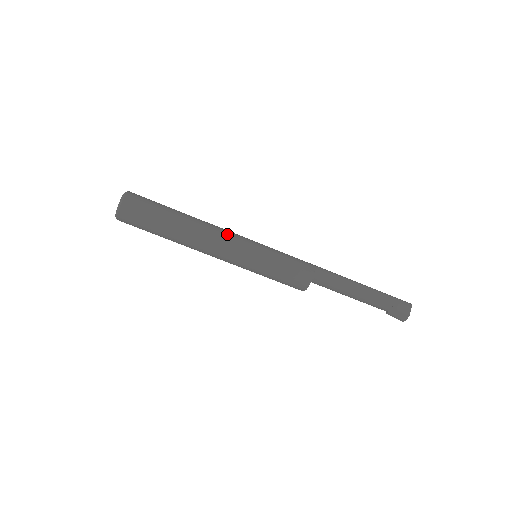
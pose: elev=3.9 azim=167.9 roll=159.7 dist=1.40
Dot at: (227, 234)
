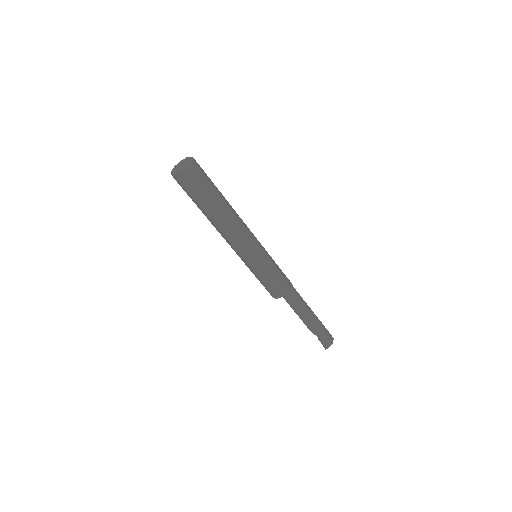
Dot at: occluded
